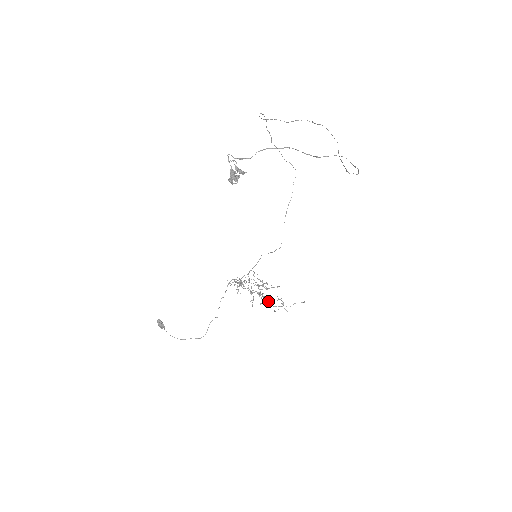
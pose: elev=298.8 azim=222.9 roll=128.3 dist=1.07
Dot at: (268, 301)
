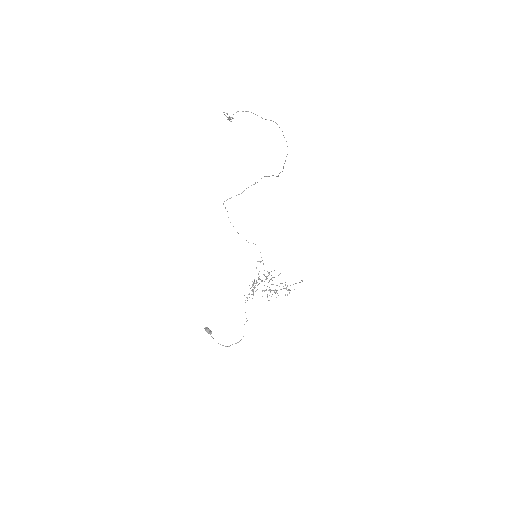
Dot at: occluded
